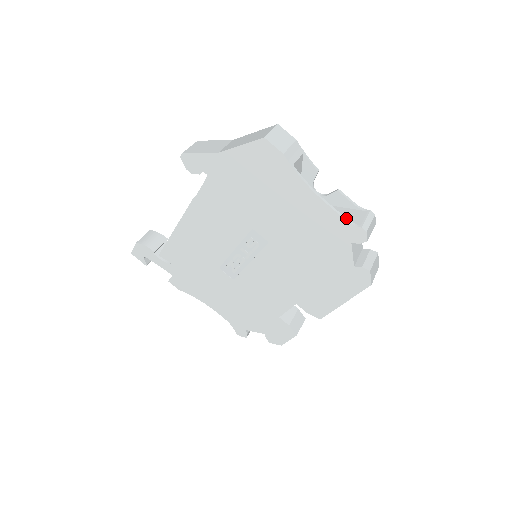
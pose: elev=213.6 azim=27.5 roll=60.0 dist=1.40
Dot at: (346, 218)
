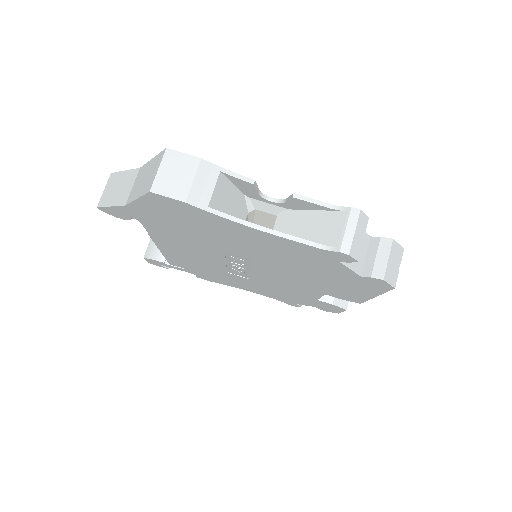
Dot at: (314, 243)
